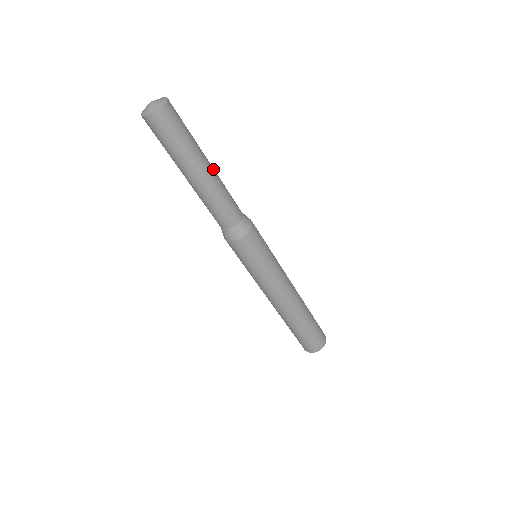
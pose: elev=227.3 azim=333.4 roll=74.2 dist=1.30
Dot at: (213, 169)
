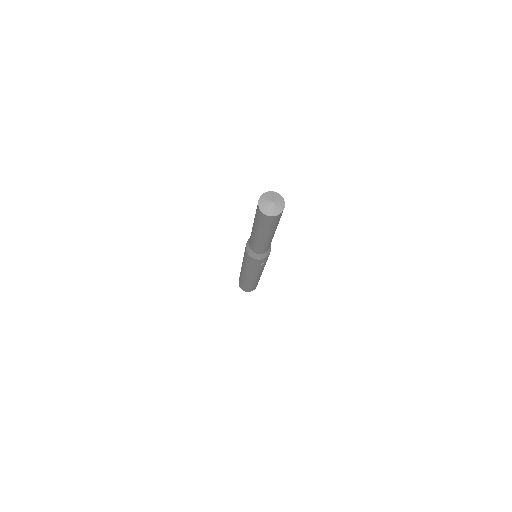
Dot at: occluded
